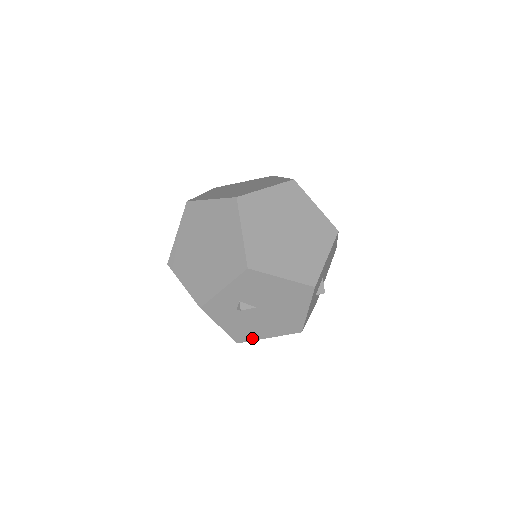
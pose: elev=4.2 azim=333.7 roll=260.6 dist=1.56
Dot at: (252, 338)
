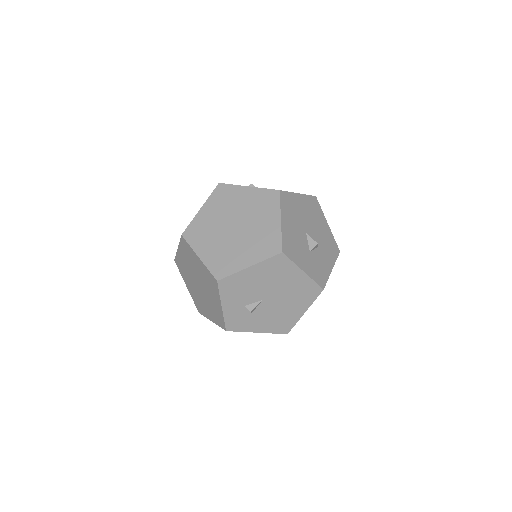
Dot at: (293, 323)
